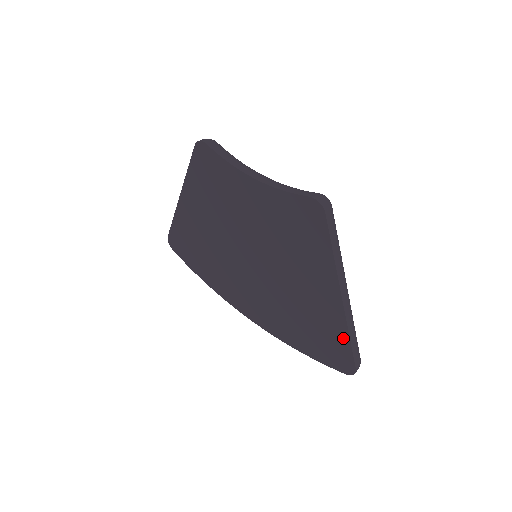
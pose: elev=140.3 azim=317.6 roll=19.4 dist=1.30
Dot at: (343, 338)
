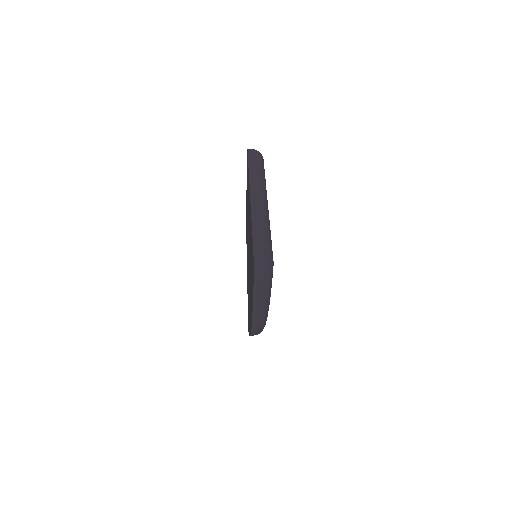
Dot at: occluded
